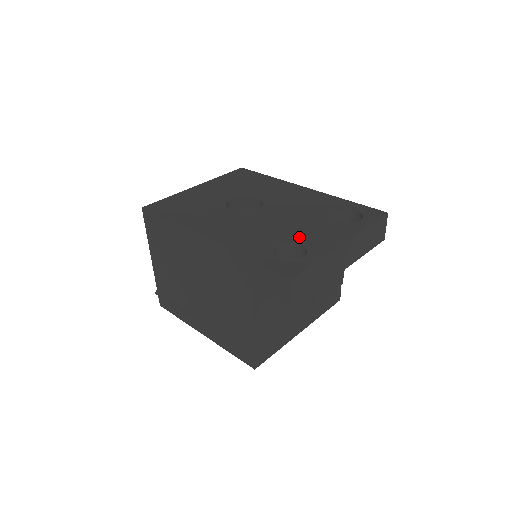
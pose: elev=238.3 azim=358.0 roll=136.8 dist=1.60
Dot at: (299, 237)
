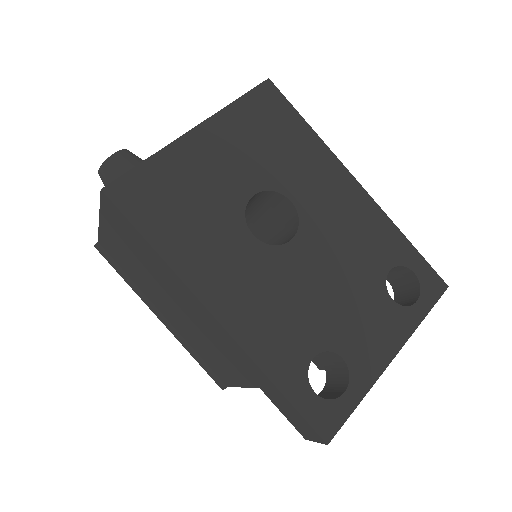
Dot at: (342, 337)
